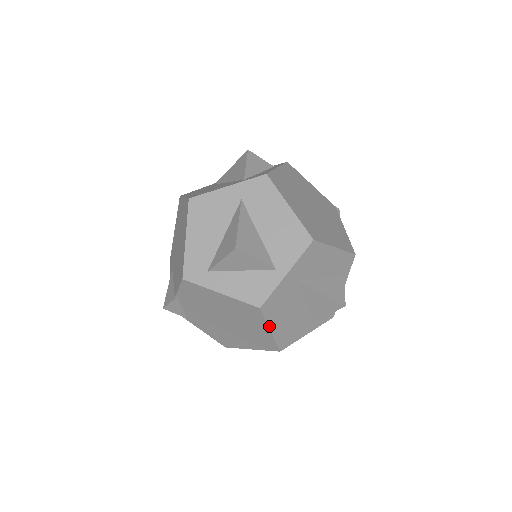
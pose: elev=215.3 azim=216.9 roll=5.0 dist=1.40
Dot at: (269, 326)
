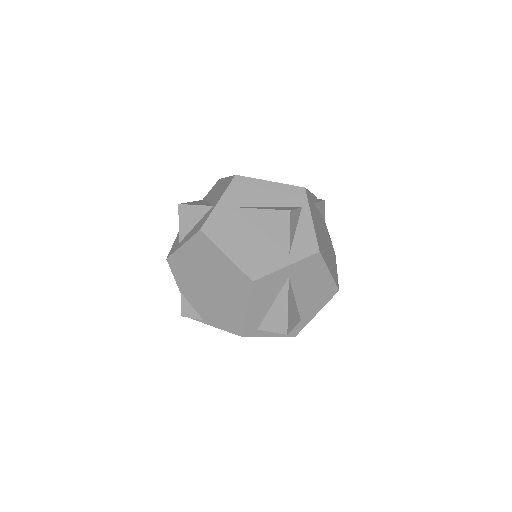
Dot at: (221, 250)
